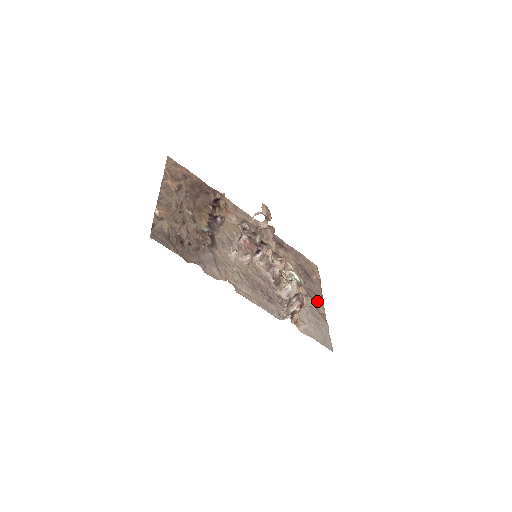
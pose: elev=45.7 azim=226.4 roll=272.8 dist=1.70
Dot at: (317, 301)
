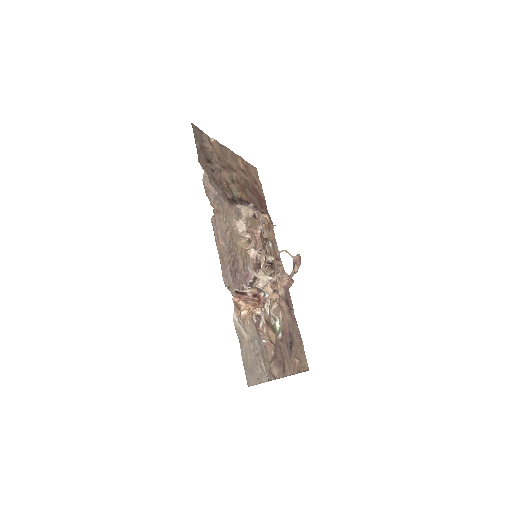
Dot at: (279, 363)
